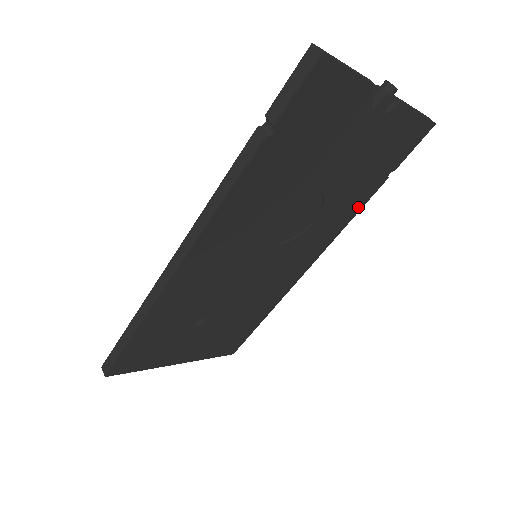
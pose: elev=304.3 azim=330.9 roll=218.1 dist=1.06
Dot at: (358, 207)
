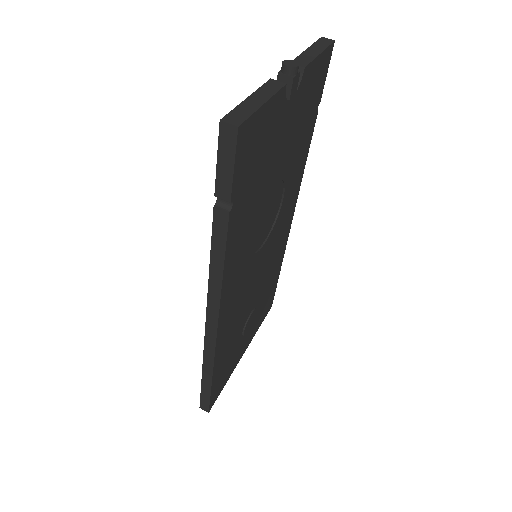
Dot at: (307, 151)
